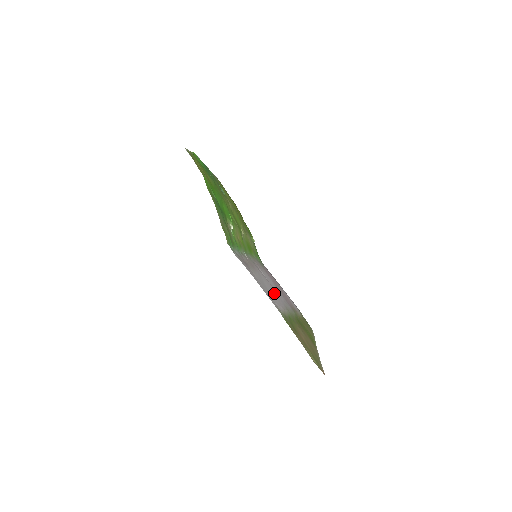
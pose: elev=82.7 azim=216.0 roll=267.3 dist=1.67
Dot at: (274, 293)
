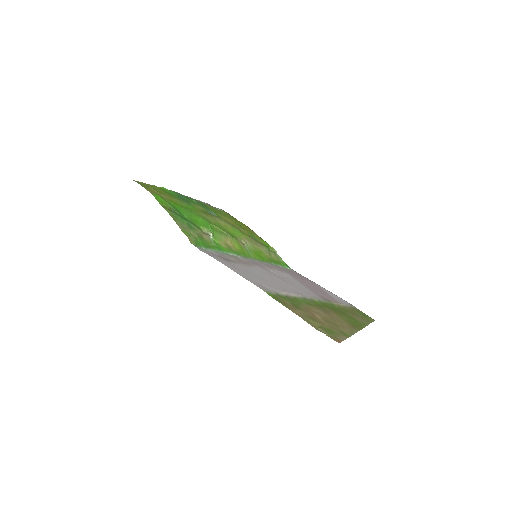
Dot at: (277, 282)
